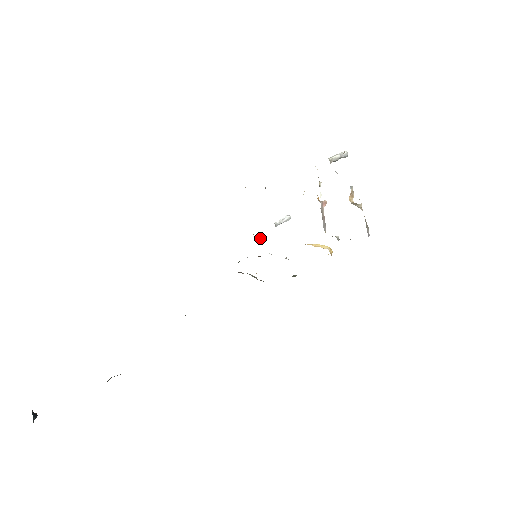
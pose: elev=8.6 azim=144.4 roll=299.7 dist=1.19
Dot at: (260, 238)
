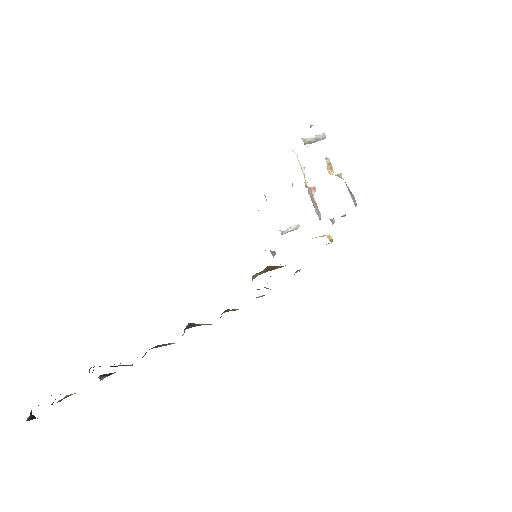
Dot at: (274, 253)
